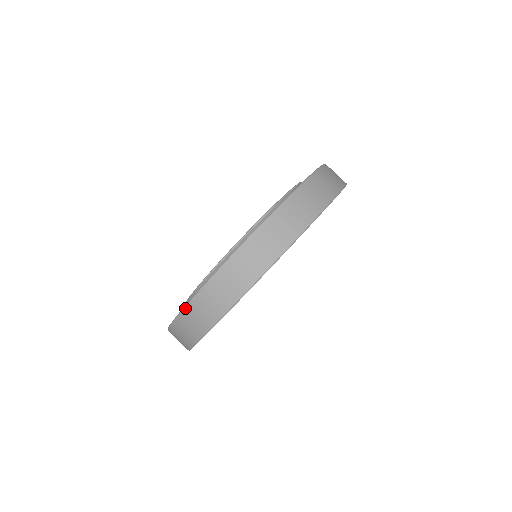
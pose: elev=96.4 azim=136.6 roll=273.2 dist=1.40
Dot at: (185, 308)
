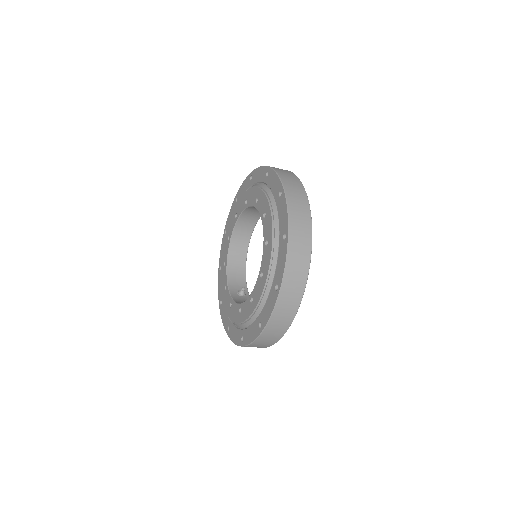
Dot at: (289, 232)
